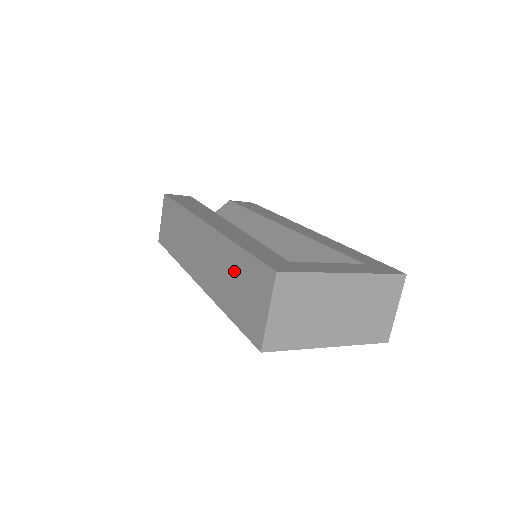
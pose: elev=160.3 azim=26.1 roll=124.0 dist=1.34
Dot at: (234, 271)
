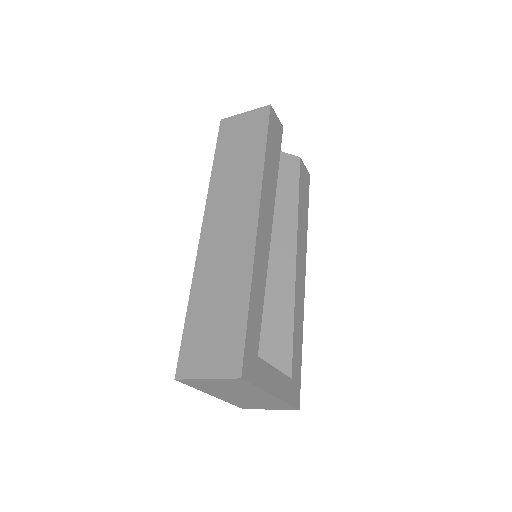
Dot at: (226, 303)
